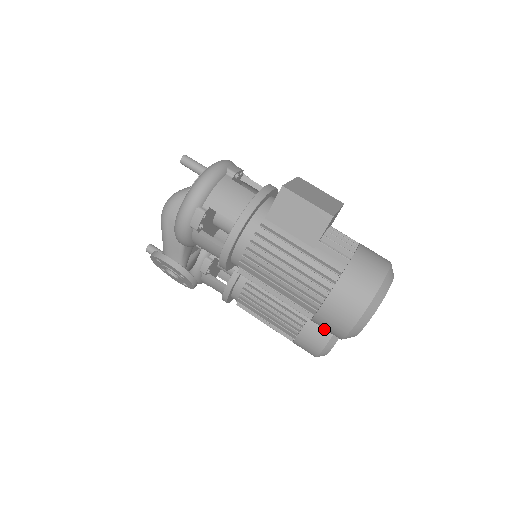
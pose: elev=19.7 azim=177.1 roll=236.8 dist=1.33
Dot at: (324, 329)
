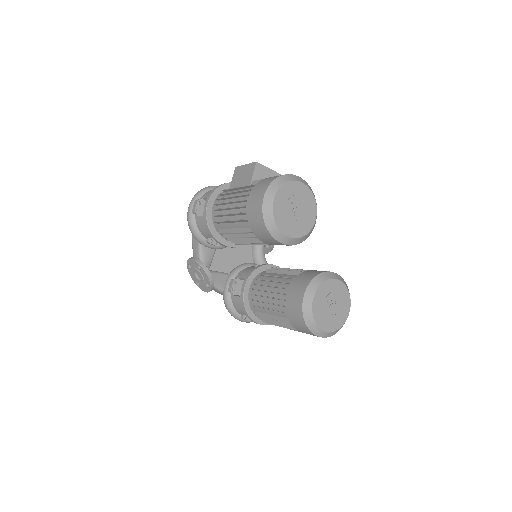
Dot at: (301, 286)
